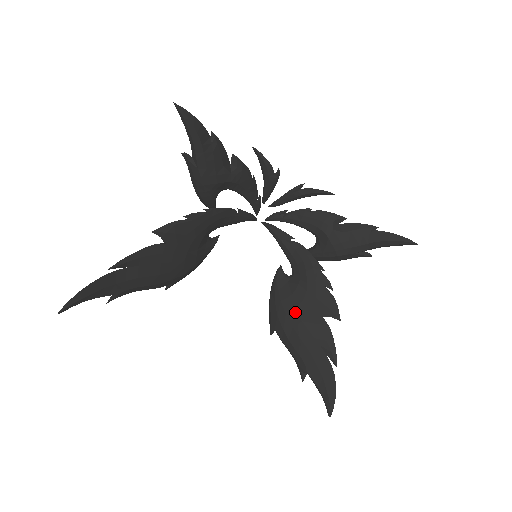
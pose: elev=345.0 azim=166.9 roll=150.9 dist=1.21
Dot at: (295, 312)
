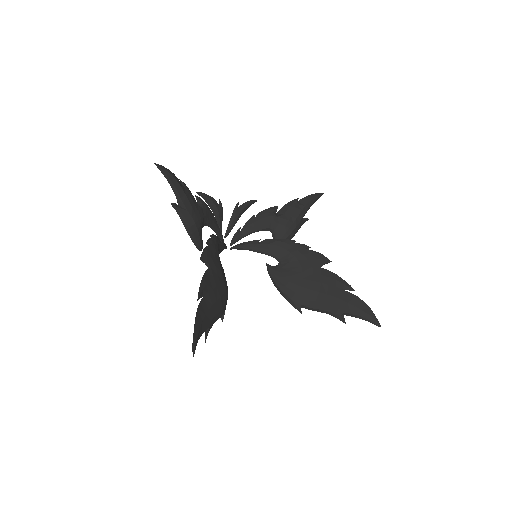
Dot at: (304, 279)
